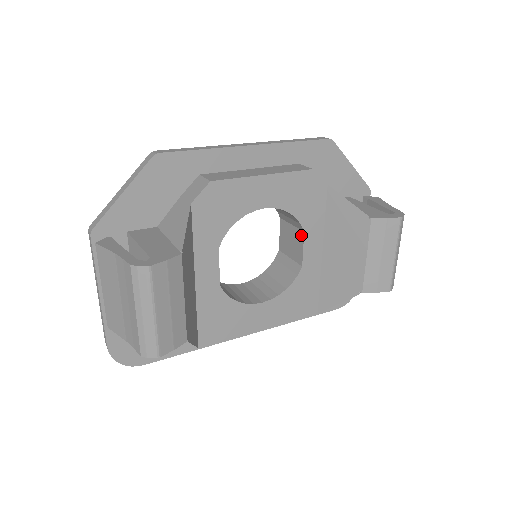
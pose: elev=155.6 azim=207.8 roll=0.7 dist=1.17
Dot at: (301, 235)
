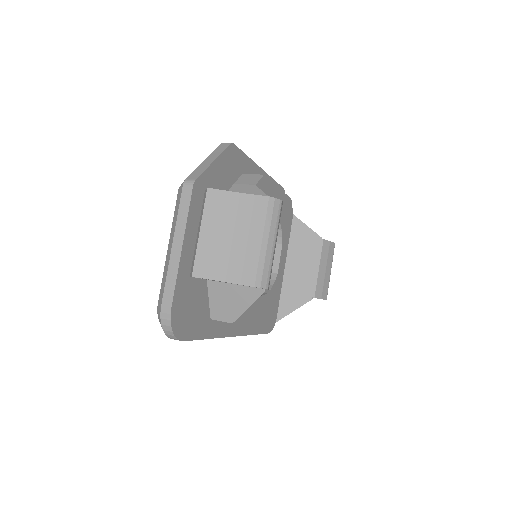
Dot at: (278, 248)
